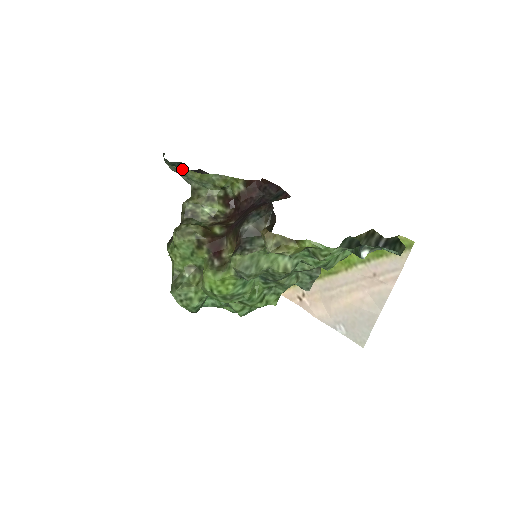
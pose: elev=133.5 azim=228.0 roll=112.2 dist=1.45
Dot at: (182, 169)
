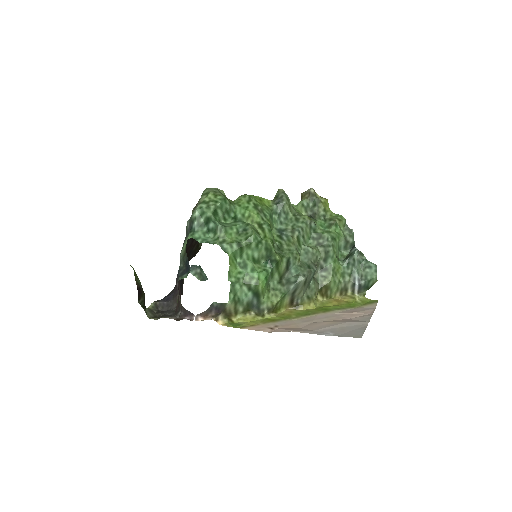
Dot at: occluded
